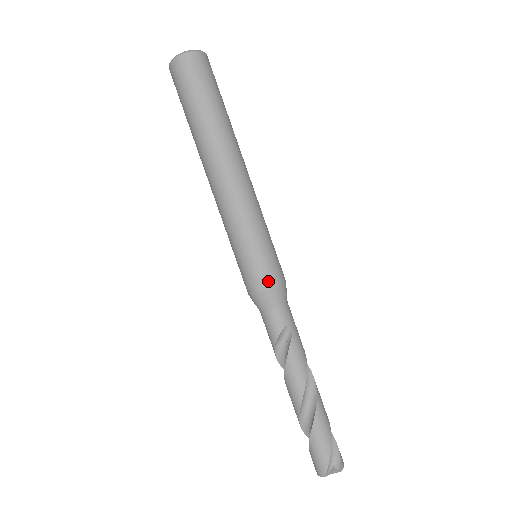
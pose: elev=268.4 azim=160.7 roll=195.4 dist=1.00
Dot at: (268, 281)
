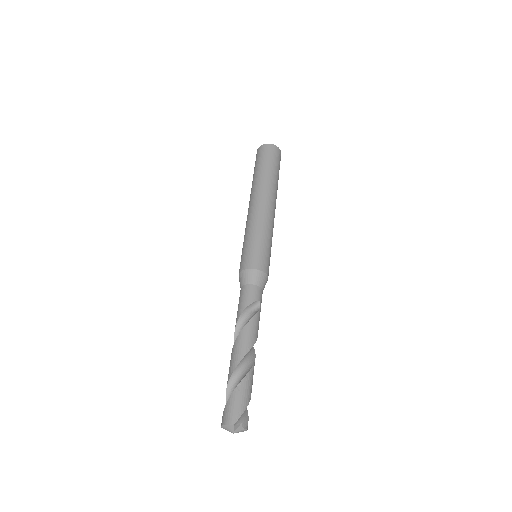
Dot at: (264, 267)
